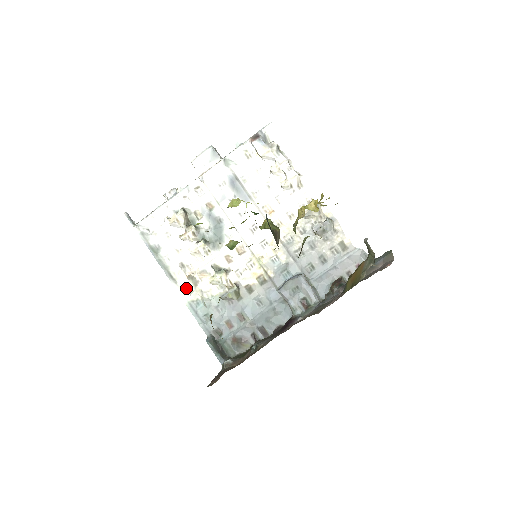
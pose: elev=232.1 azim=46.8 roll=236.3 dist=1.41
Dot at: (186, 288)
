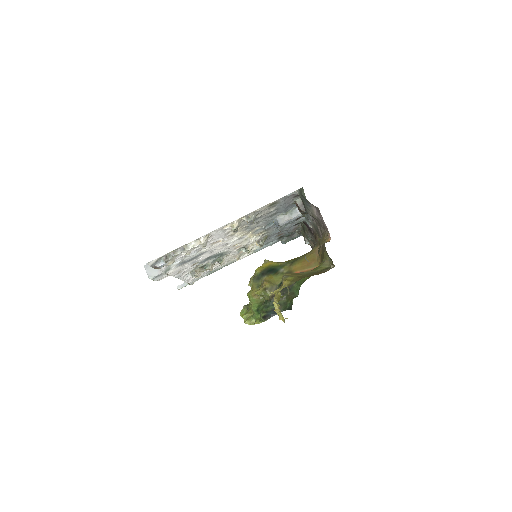
Dot at: (243, 255)
